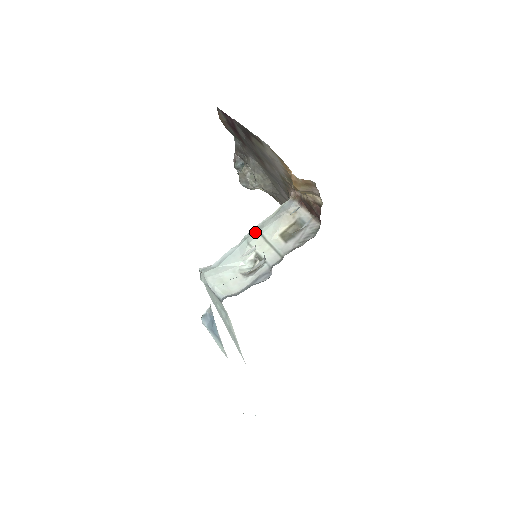
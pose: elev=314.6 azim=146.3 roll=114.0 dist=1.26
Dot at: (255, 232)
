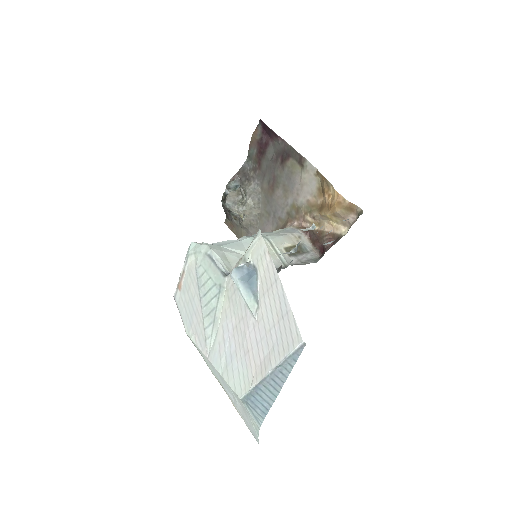
Dot at: occluded
